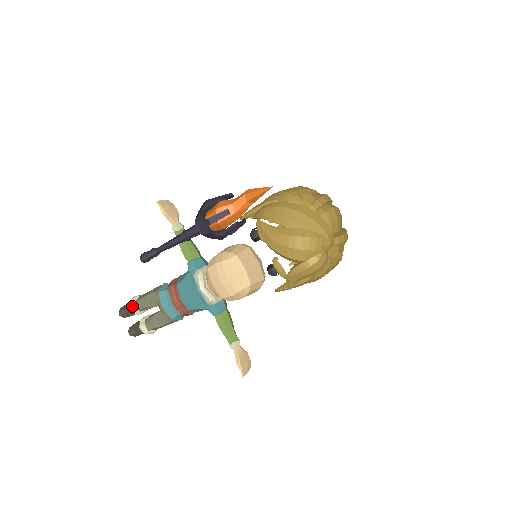
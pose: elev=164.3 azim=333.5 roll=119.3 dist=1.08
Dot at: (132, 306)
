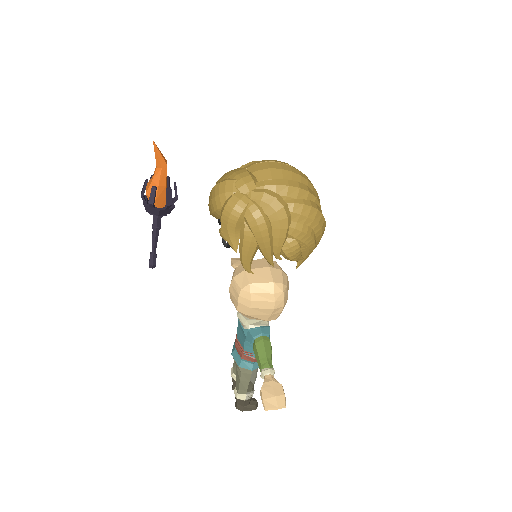
Dot at: (231, 371)
